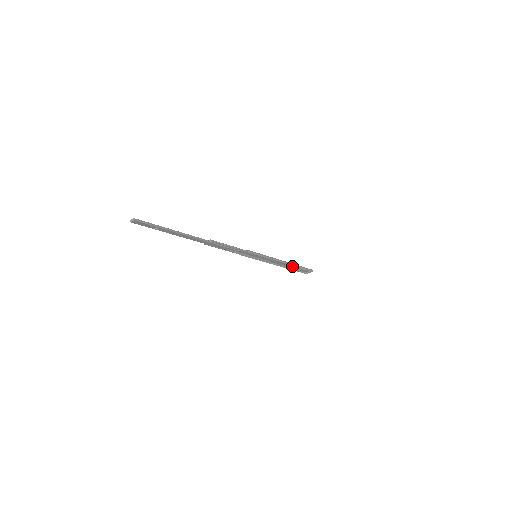
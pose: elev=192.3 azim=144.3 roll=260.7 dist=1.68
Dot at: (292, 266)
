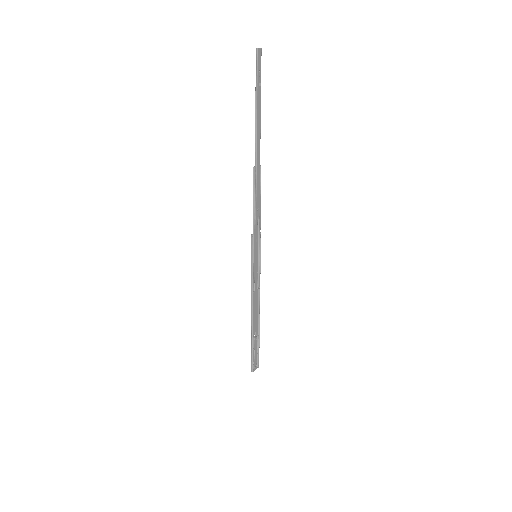
Dot at: (253, 332)
